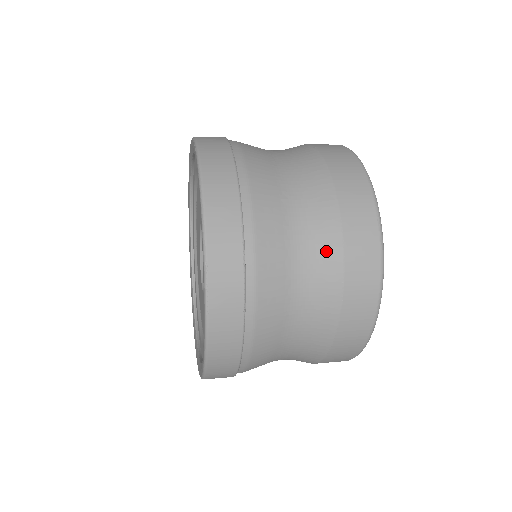
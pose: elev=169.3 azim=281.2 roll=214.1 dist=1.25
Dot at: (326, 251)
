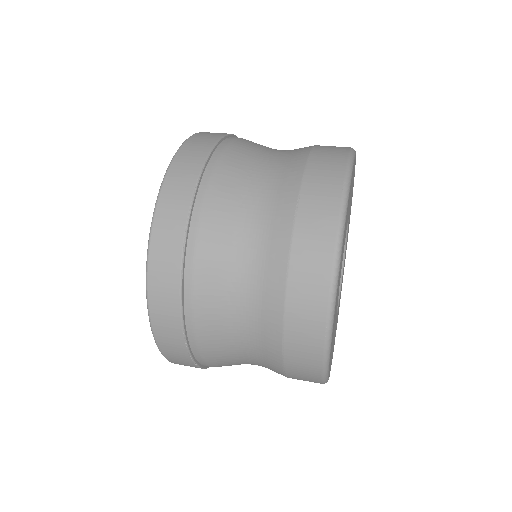
Dot at: (268, 345)
